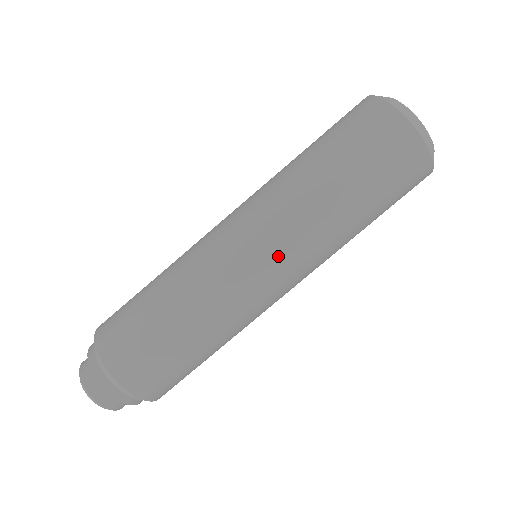
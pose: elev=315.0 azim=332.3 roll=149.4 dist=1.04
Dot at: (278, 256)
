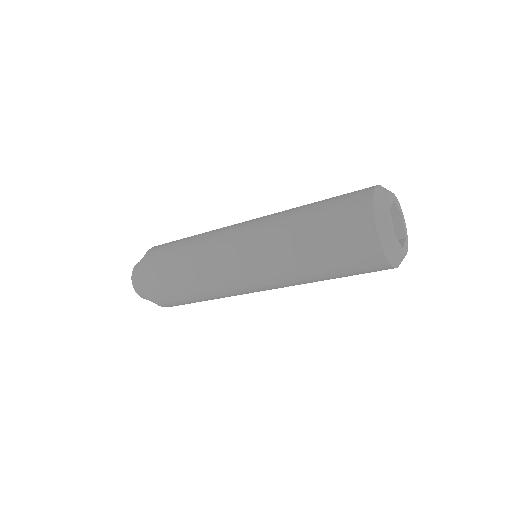
Dot at: (252, 267)
